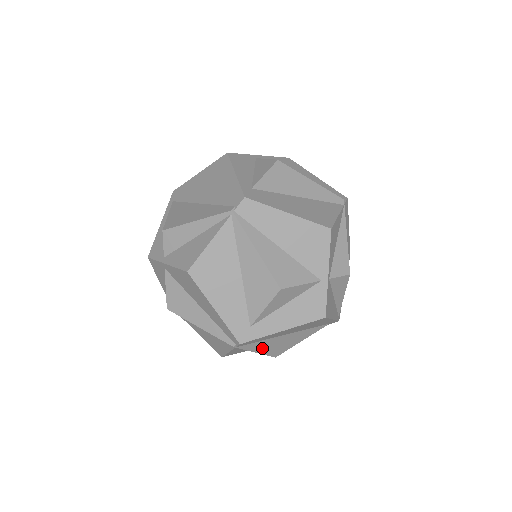
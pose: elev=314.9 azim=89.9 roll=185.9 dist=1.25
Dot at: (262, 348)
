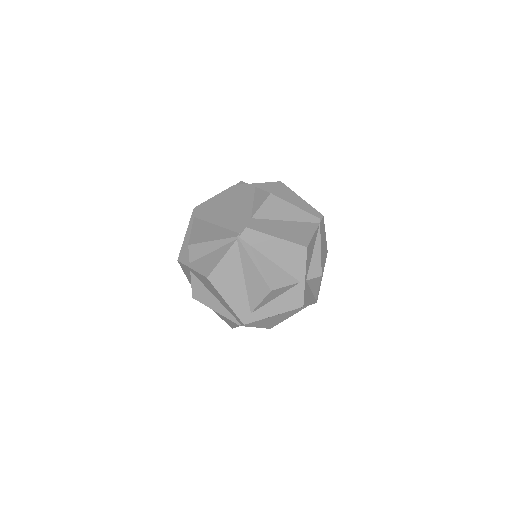
Dot at: (260, 324)
